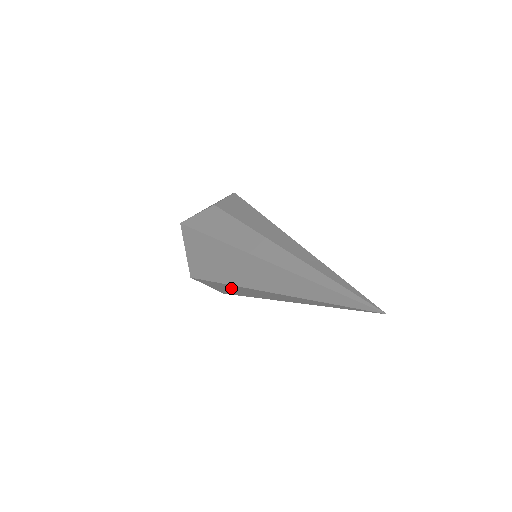
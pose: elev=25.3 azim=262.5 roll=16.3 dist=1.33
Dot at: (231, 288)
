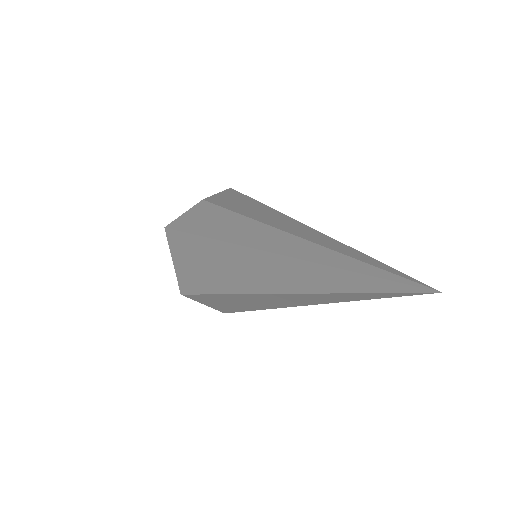
Dot at: (226, 300)
